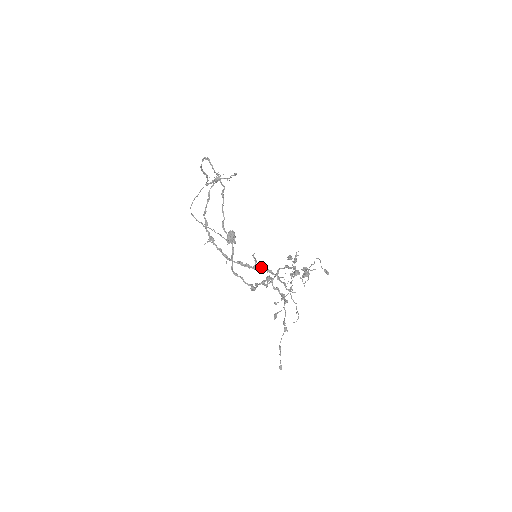
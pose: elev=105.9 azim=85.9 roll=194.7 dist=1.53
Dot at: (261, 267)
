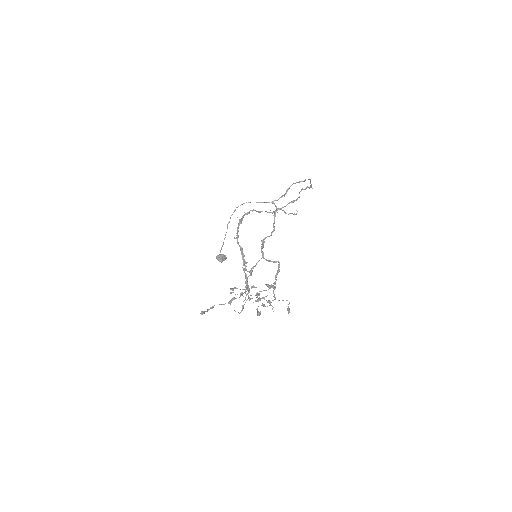
Dot at: occluded
